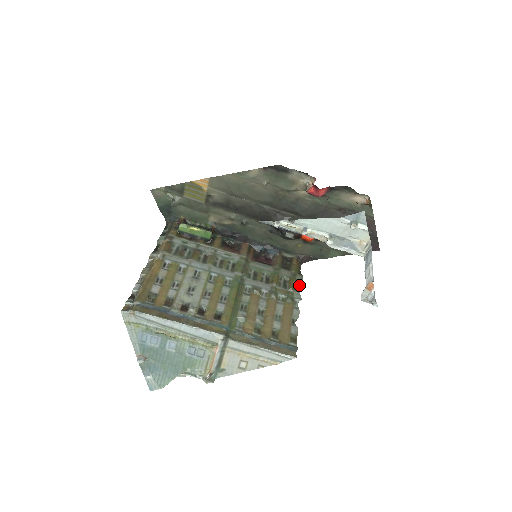
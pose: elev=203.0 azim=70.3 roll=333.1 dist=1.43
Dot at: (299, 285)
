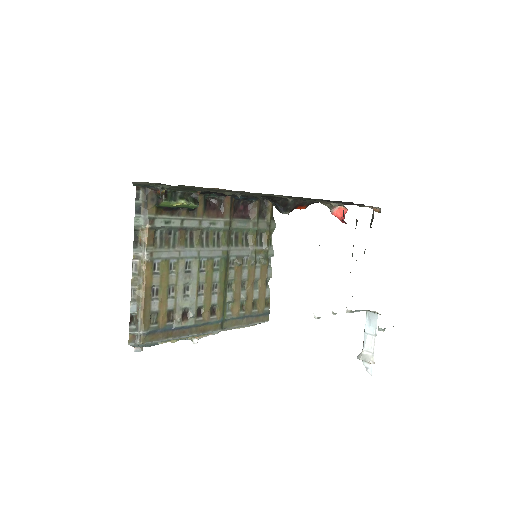
Dot at: occluded
